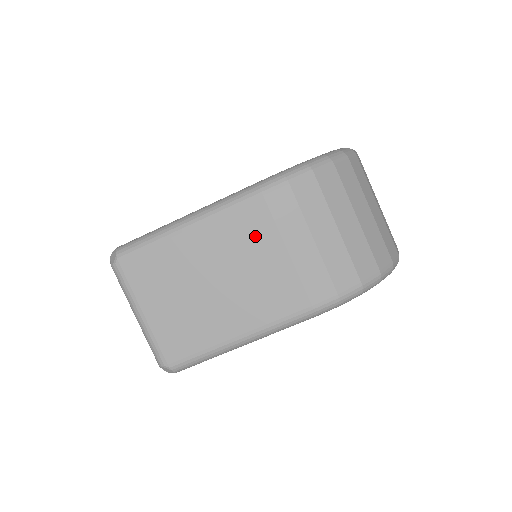
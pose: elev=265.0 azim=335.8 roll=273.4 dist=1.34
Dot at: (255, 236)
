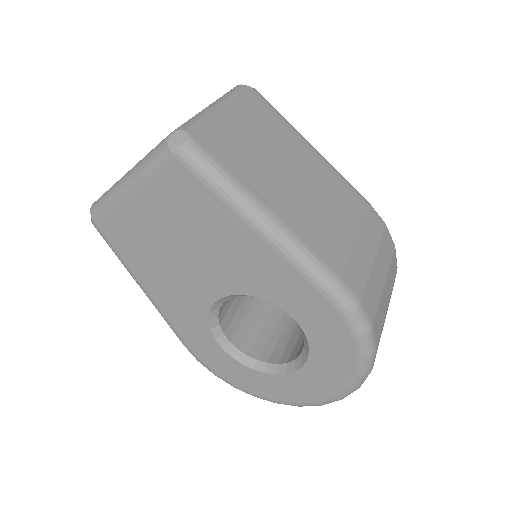
Dot at: (346, 206)
